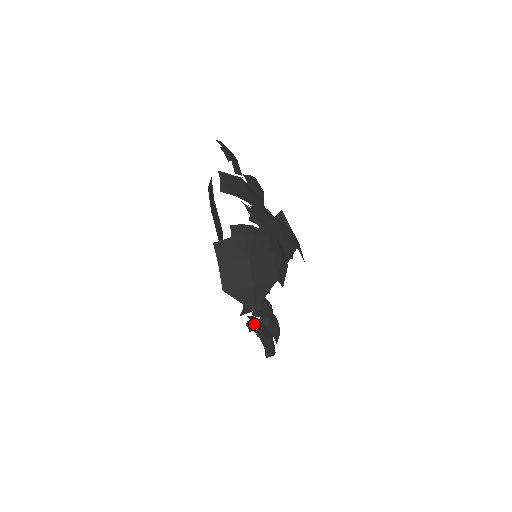
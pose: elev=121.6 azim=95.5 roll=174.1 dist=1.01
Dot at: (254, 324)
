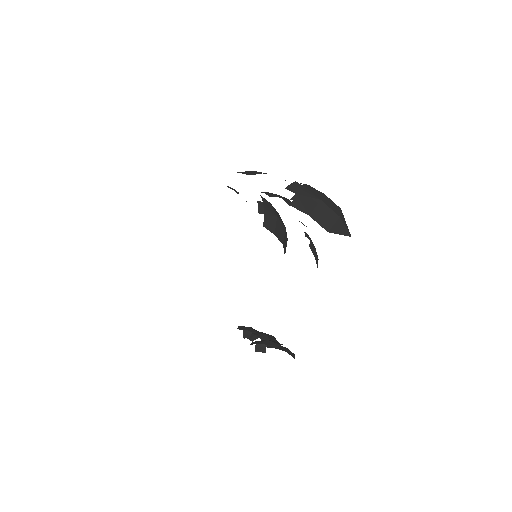
Dot at: (263, 343)
